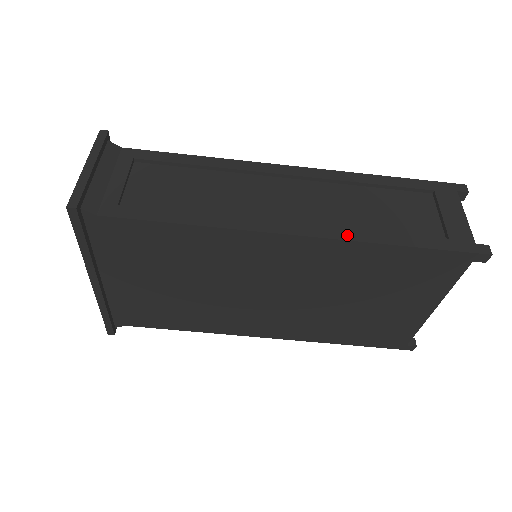
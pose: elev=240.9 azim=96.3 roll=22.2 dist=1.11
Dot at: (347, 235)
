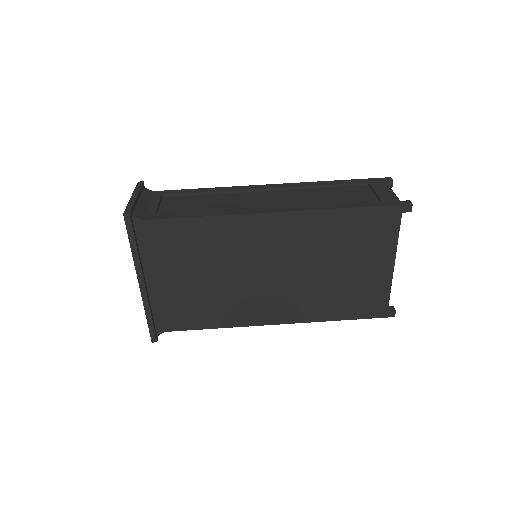
Dot at: (311, 208)
